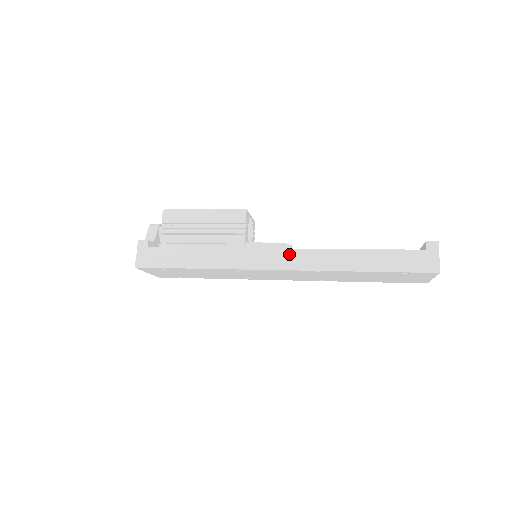
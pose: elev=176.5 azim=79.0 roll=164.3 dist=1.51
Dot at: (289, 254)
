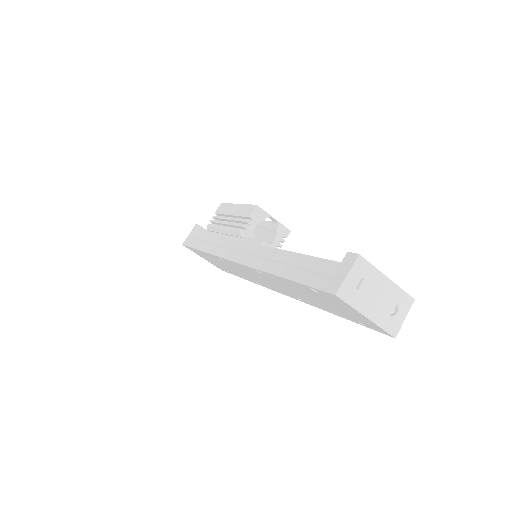
Dot at: (248, 248)
